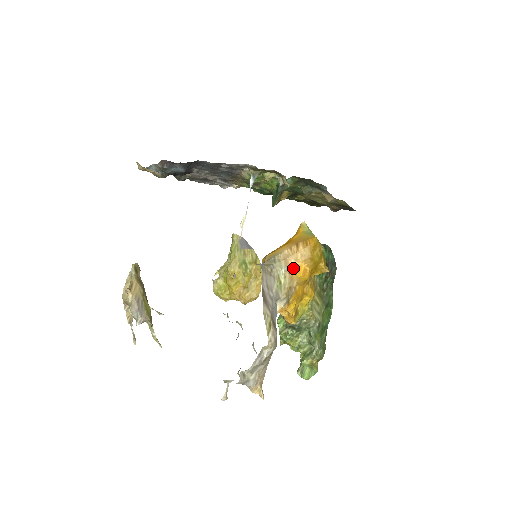
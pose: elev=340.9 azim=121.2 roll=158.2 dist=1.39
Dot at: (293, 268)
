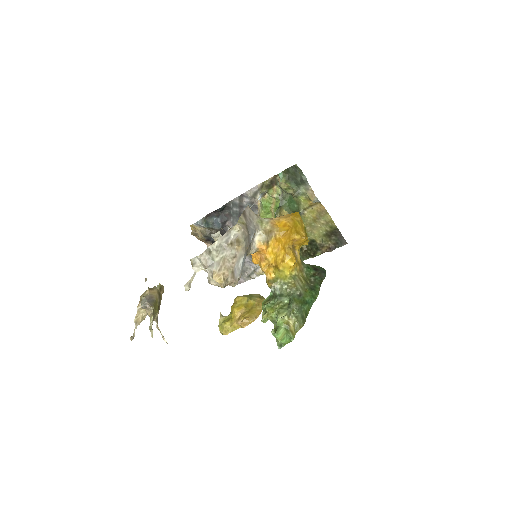
Dot at: (276, 222)
